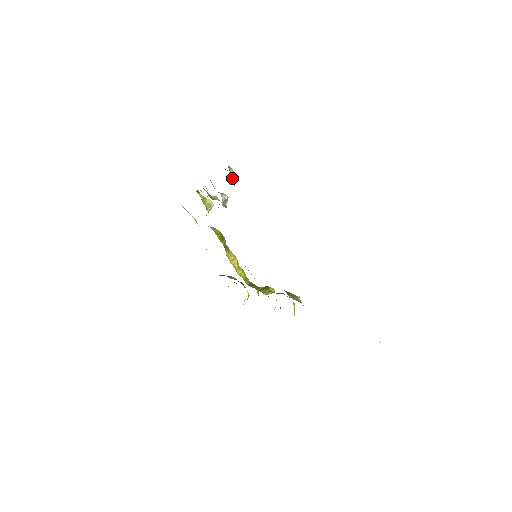
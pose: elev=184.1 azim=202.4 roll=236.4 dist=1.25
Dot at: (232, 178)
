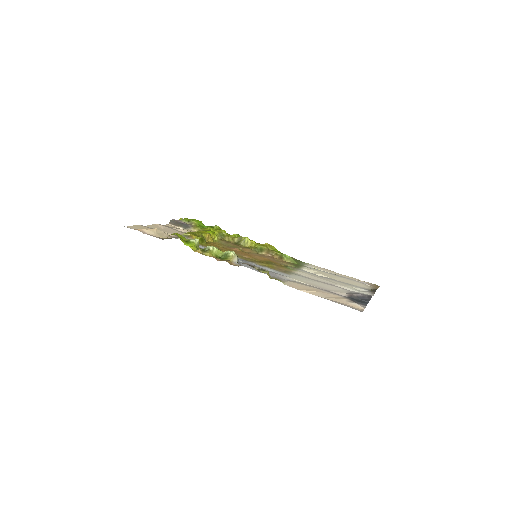
Dot at: occluded
